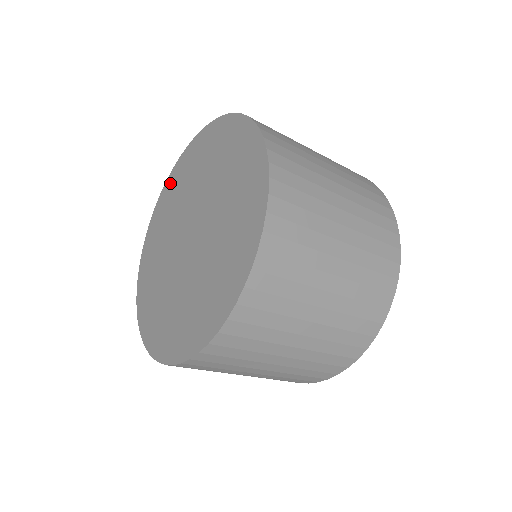
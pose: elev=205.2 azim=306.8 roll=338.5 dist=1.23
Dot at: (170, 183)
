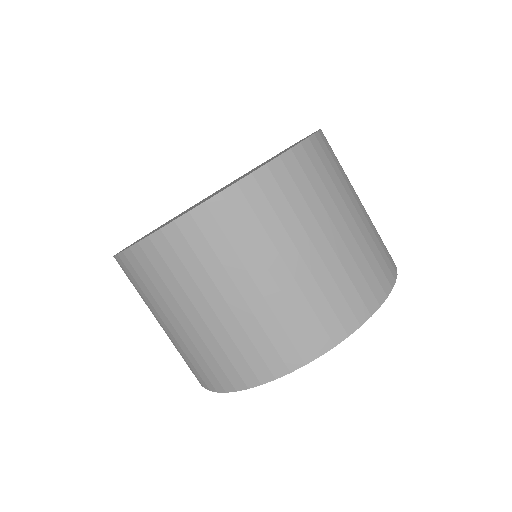
Dot at: occluded
